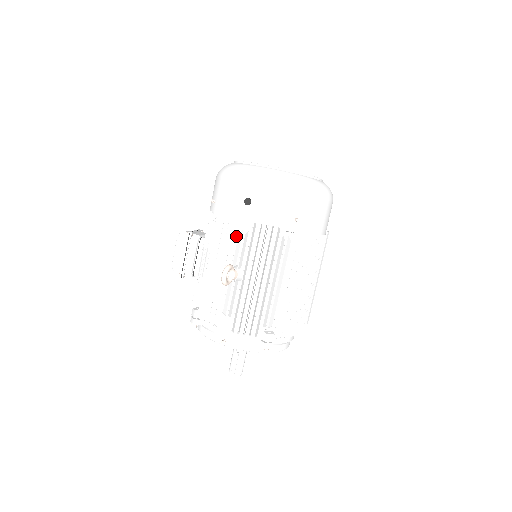
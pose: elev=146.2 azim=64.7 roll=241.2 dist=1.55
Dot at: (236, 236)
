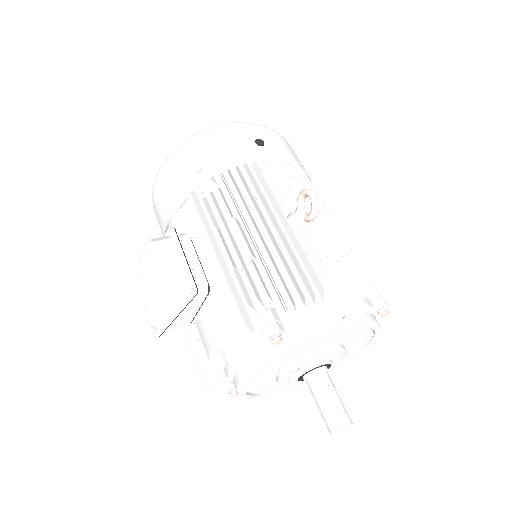
Dot at: (264, 186)
